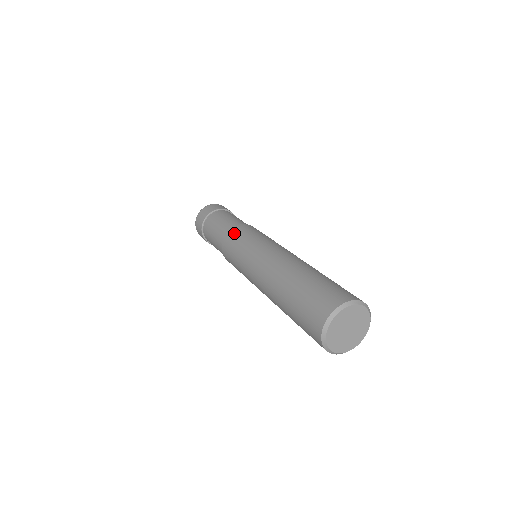
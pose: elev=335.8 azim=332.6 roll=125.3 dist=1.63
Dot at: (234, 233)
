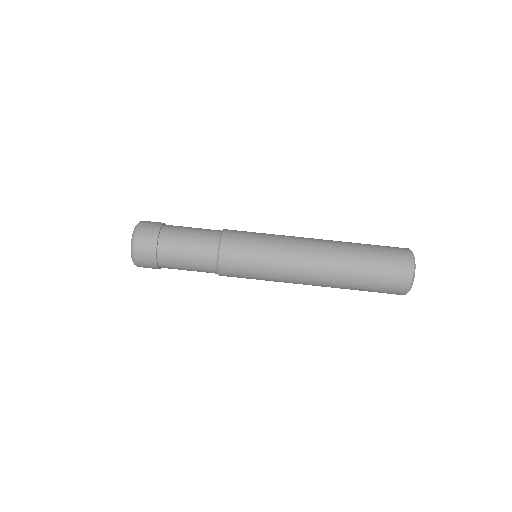
Dot at: (229, 271)
